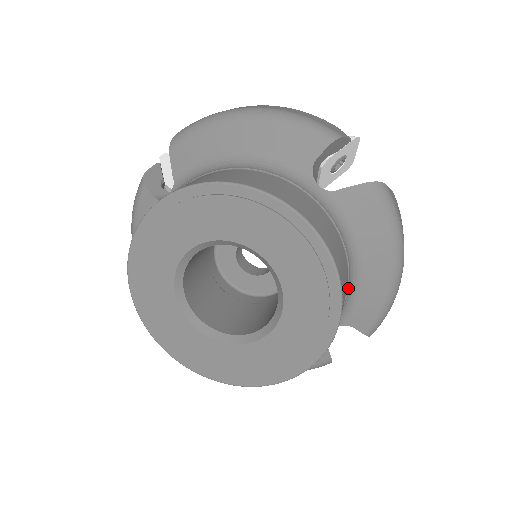
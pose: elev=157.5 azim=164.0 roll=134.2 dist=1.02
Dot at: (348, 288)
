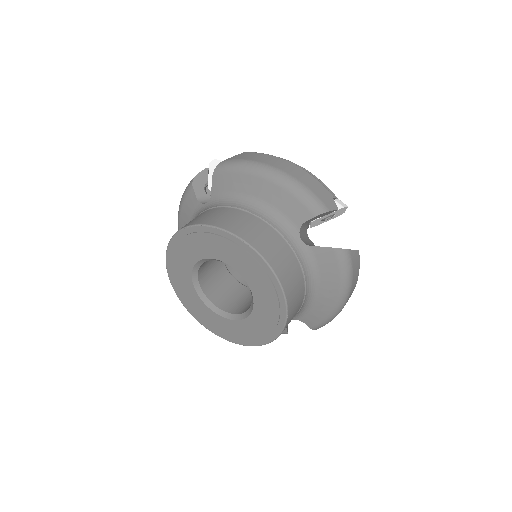
Dot at: (303, 305)
